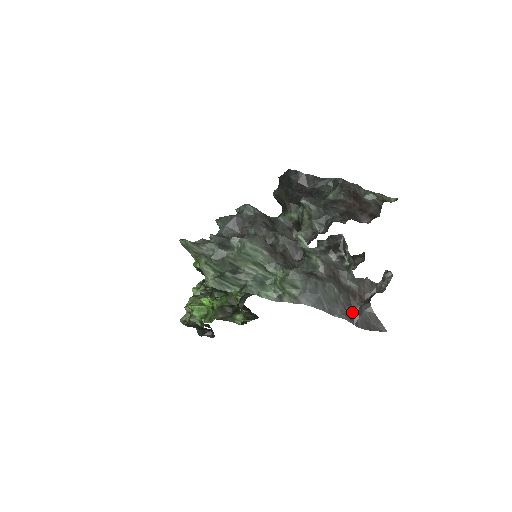
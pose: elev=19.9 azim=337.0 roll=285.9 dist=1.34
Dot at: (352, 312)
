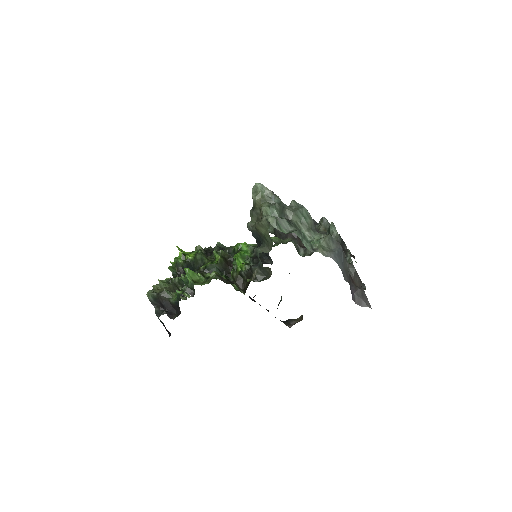
Dot at: (351, 287)
